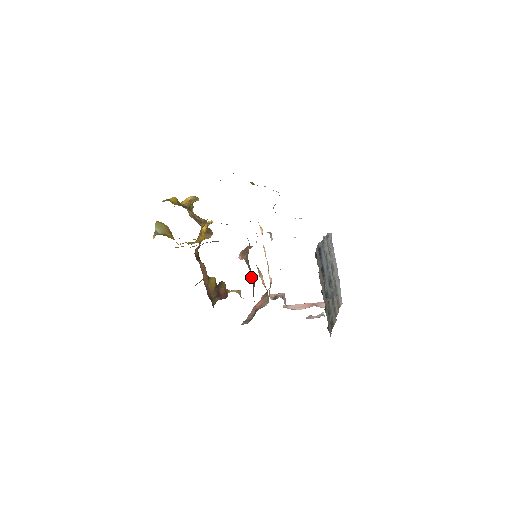
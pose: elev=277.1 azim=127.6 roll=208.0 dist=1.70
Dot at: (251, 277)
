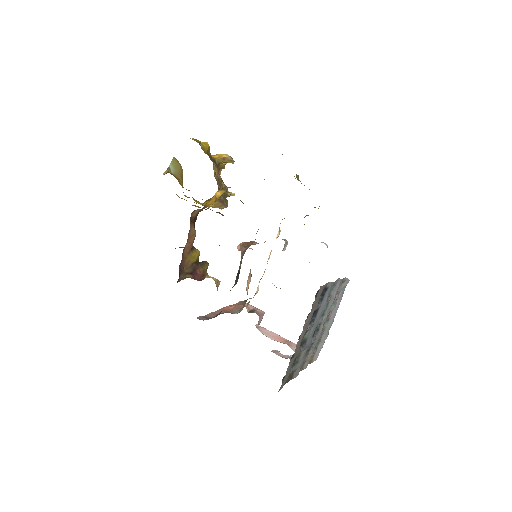
Dot at: (237, 274)
